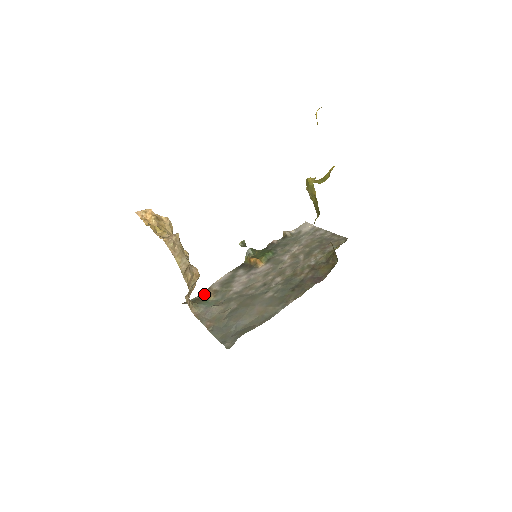
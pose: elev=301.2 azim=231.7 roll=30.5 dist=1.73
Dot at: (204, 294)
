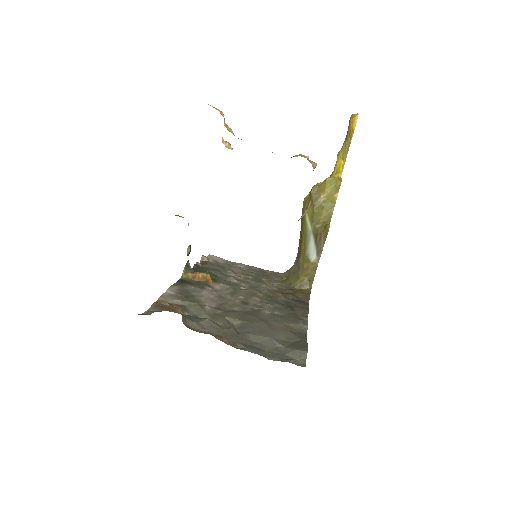
Dot at: (162, 307)
